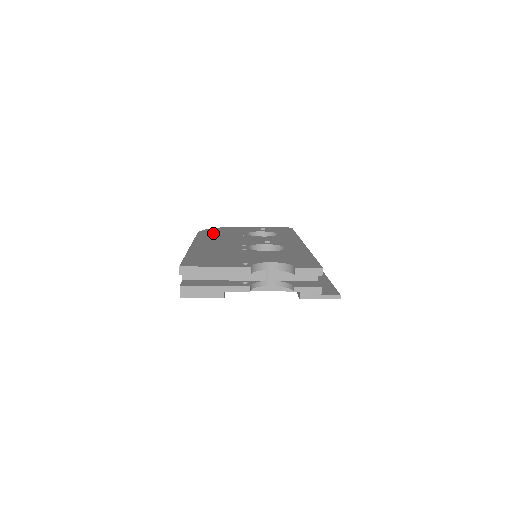
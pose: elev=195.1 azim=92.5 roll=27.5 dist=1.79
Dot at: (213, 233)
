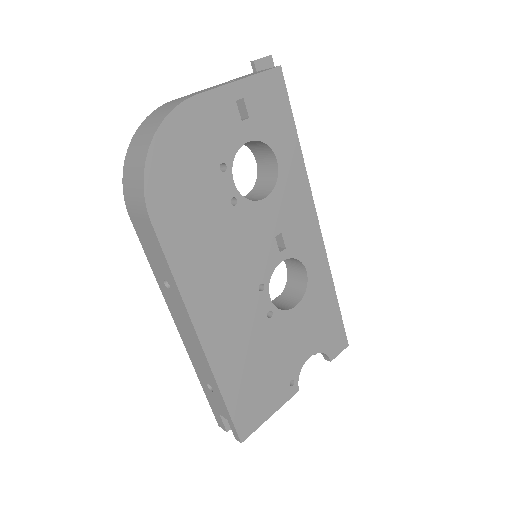
Dot at: (181, 213)
